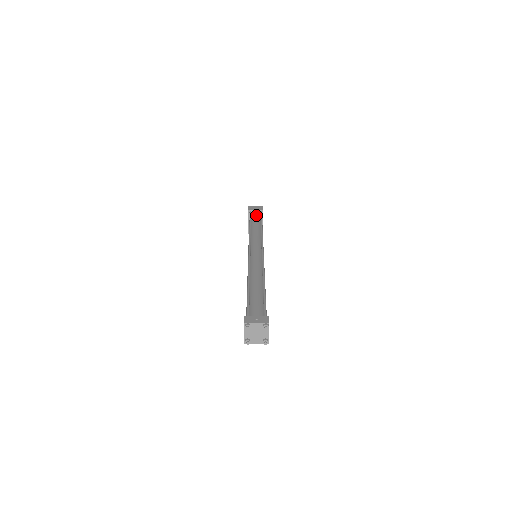
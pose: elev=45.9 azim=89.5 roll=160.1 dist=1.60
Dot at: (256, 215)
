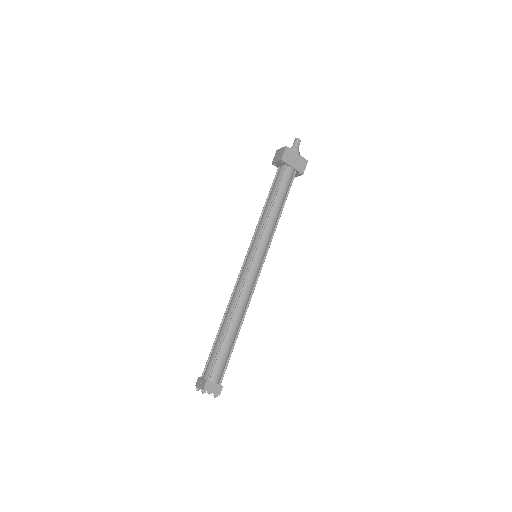
Dot at: (281, 165)
